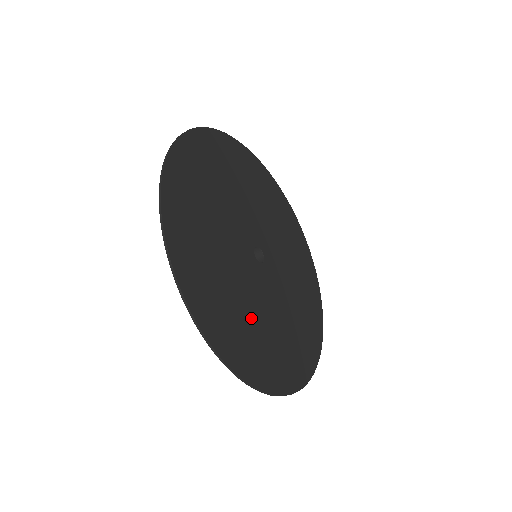
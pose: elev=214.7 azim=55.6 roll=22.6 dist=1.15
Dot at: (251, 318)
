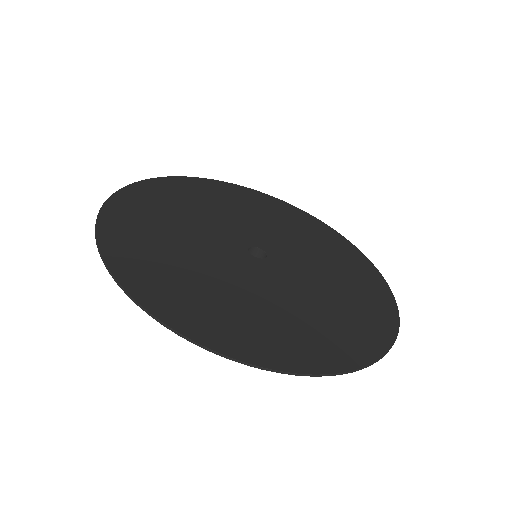
Dot at: (223, 292)
